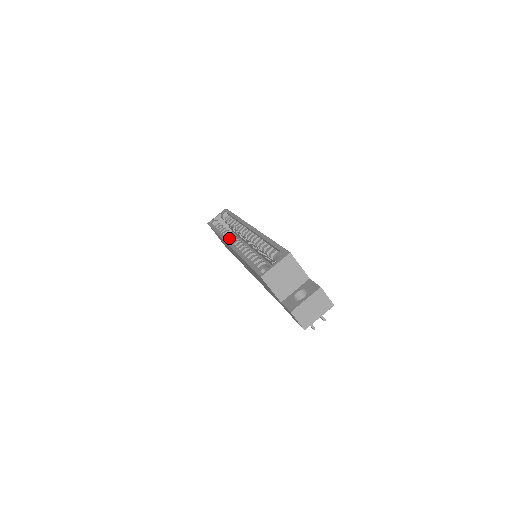
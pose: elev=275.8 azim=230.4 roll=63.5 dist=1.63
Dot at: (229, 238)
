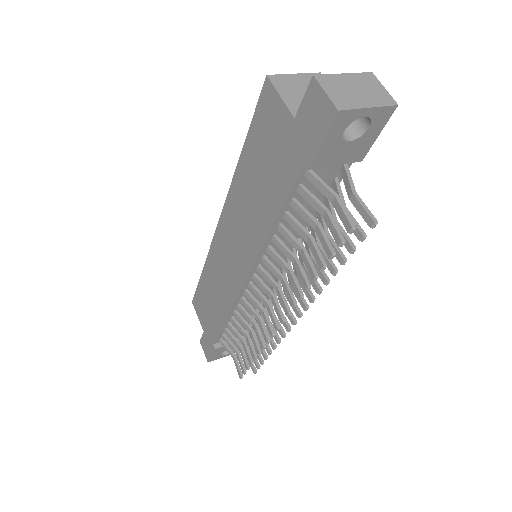
Dot at: occluded
